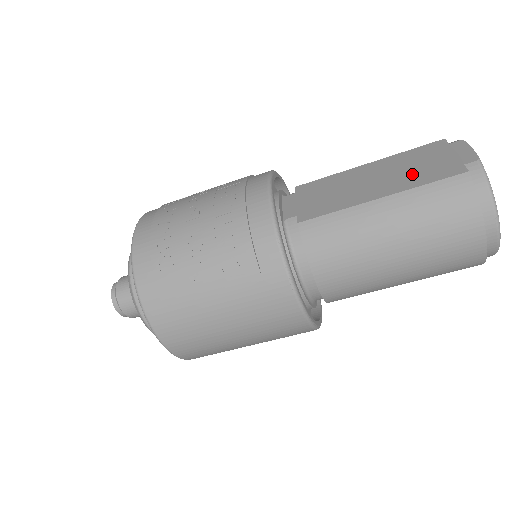
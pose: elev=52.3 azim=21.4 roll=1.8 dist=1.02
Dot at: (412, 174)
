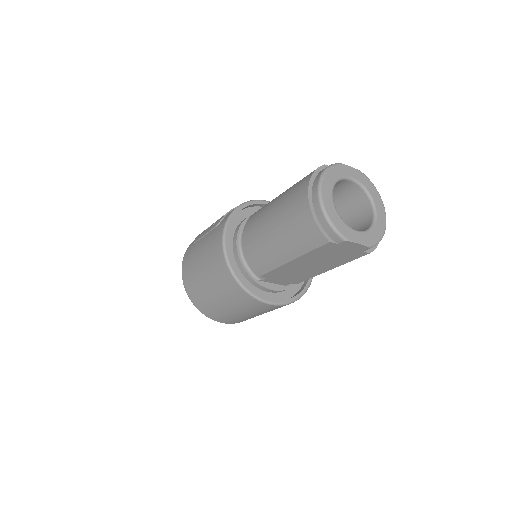
Dot at: occluded
